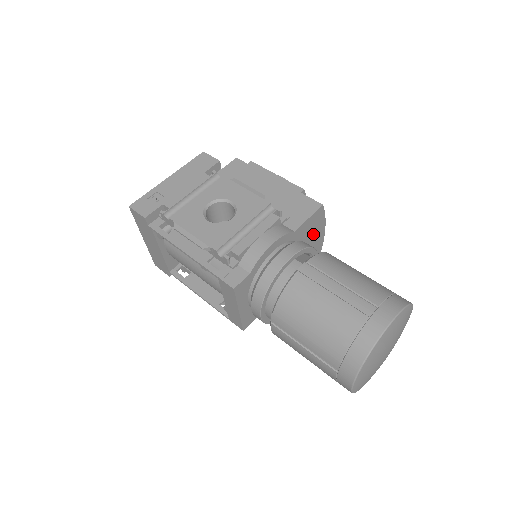
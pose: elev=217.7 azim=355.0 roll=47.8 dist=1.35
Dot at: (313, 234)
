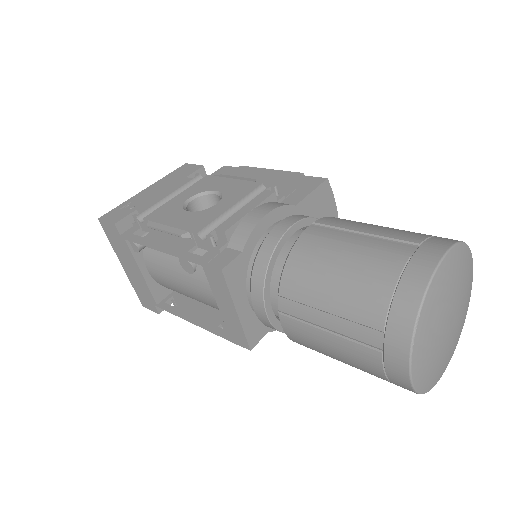
Dot at: occluded
